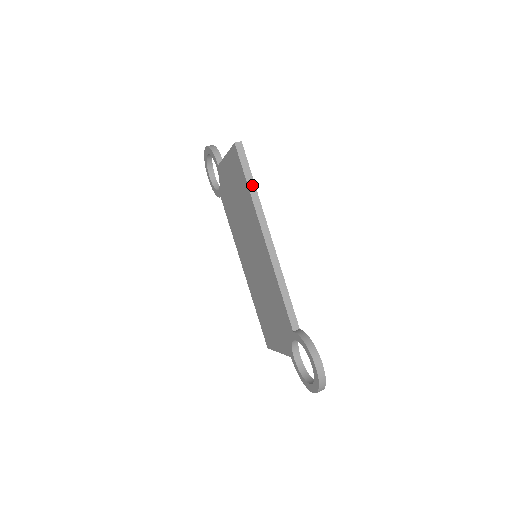
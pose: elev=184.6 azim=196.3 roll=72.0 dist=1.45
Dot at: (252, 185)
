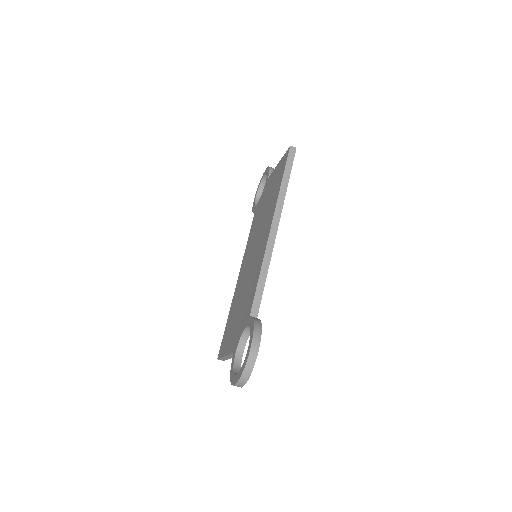
Dot at: (286, 182)
